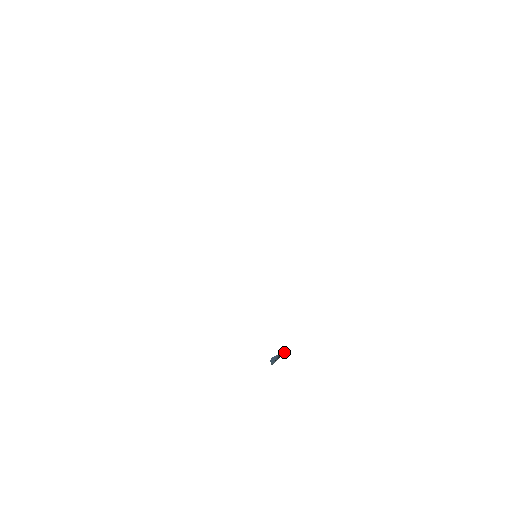
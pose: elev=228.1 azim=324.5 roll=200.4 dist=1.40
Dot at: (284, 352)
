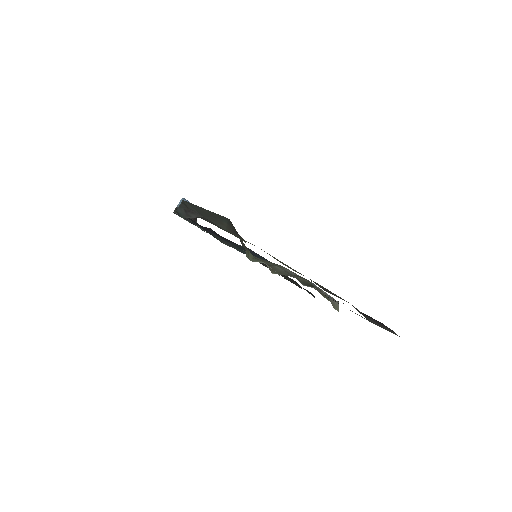
Dot at: occluded
